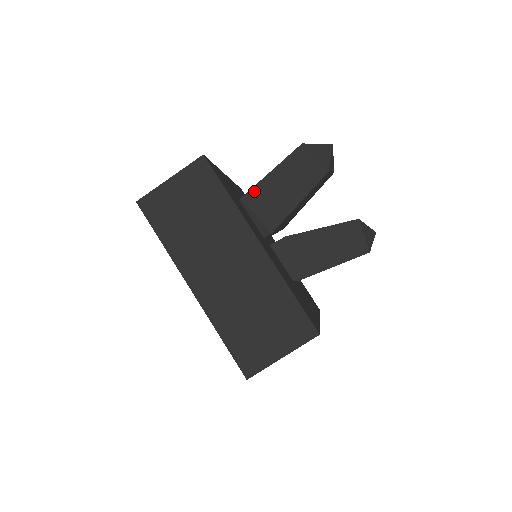
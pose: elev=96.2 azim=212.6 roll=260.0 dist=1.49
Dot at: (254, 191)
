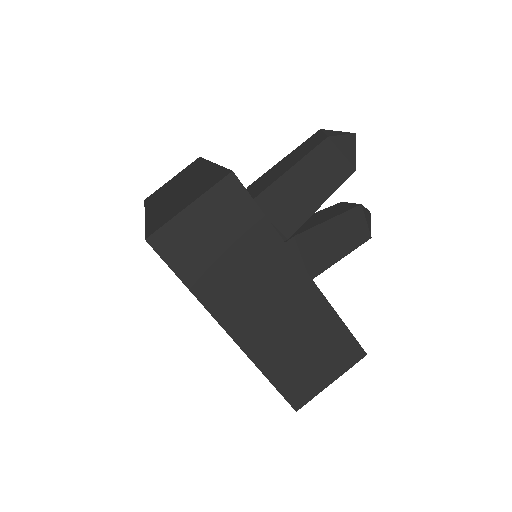
Dot at: (267, 193)
